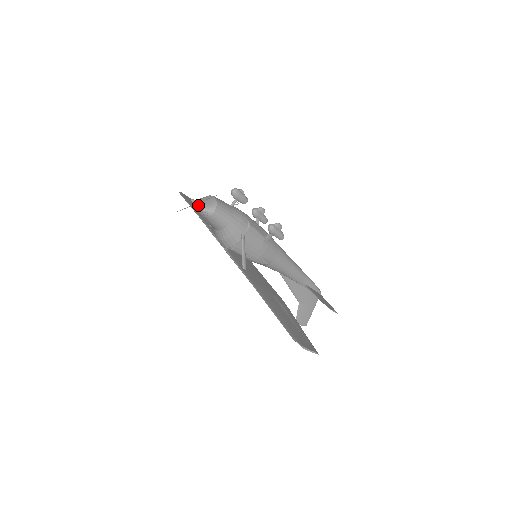
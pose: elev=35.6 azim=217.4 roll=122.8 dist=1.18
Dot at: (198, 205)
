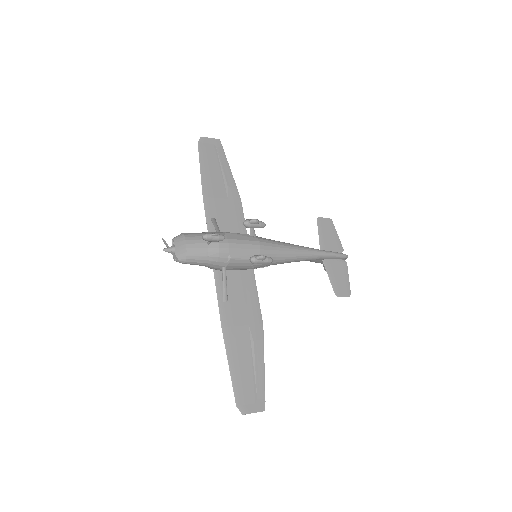
Dot at: (171, 253)
